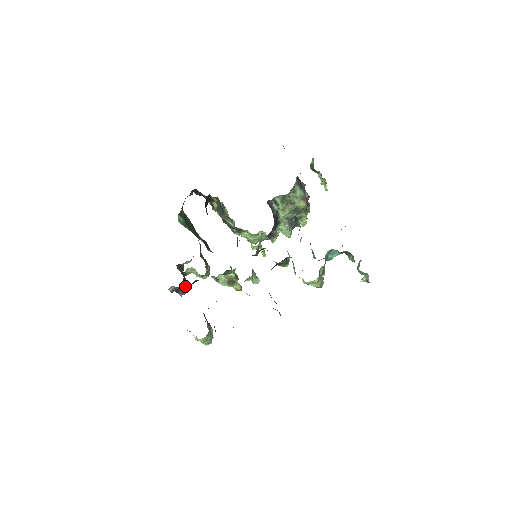
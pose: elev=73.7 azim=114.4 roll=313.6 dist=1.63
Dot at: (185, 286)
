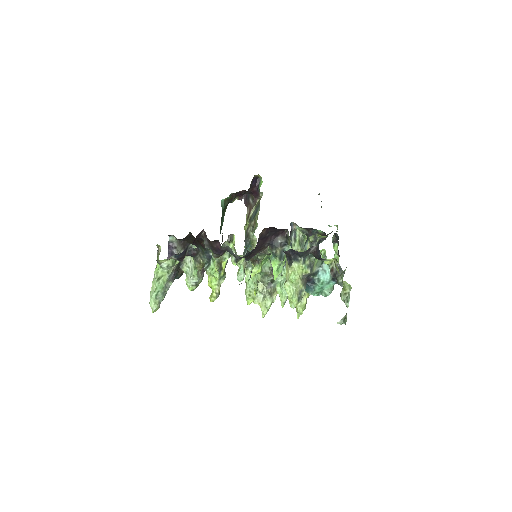
Dot at: occluded
